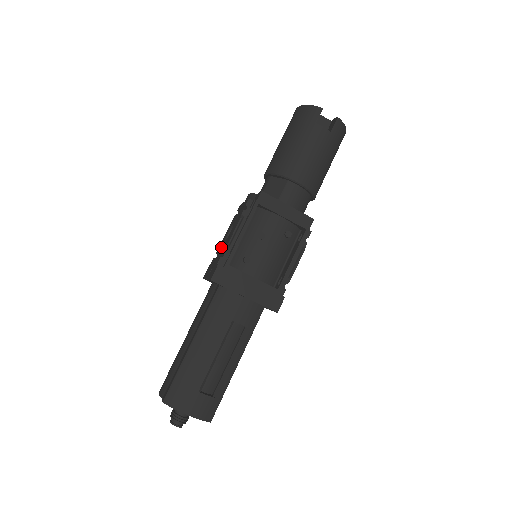
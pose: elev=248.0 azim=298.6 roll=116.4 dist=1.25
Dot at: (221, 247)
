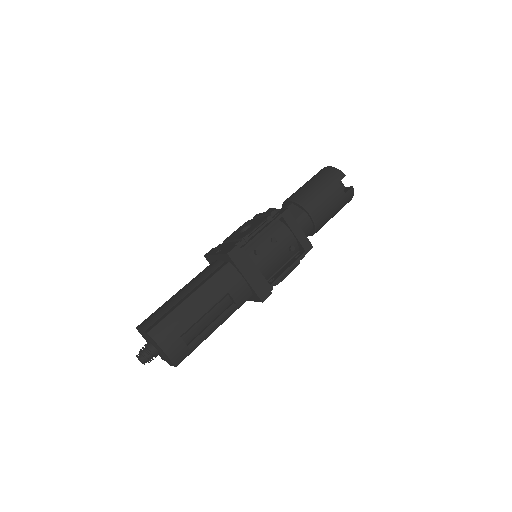
Dot at: (235, 236)
